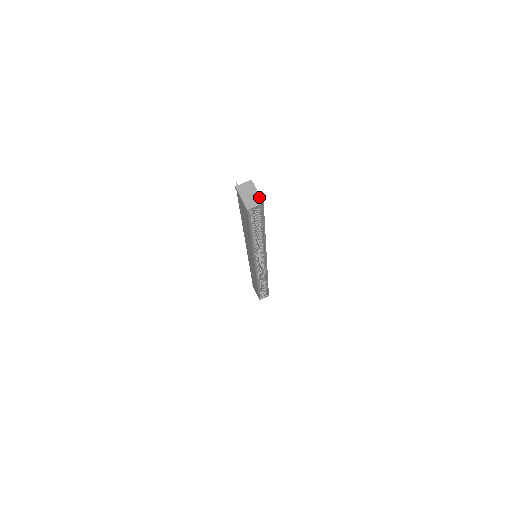
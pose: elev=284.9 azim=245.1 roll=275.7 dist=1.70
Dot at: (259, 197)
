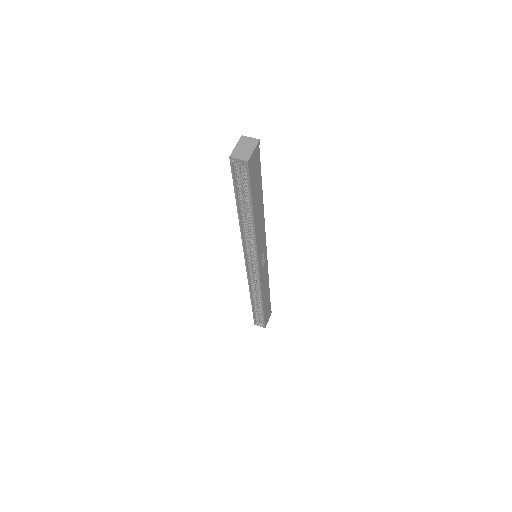
Dot at: (250, 155)
